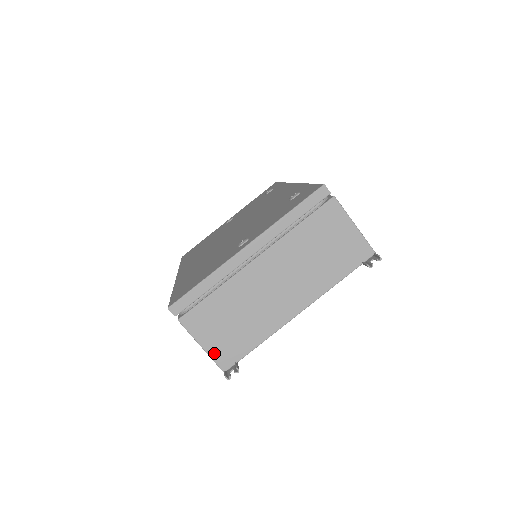
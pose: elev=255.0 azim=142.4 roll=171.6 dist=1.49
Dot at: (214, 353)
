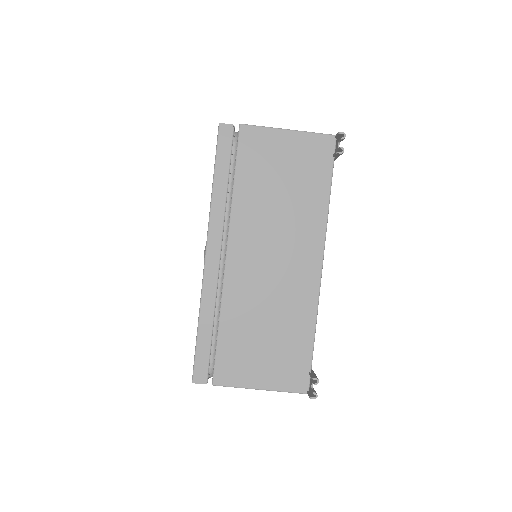
Dot at: (279, 384)
